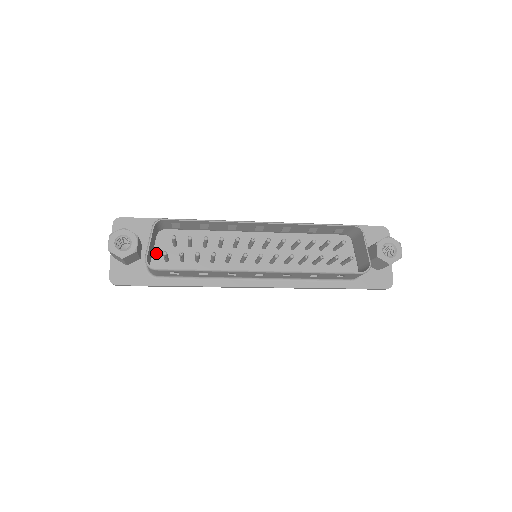
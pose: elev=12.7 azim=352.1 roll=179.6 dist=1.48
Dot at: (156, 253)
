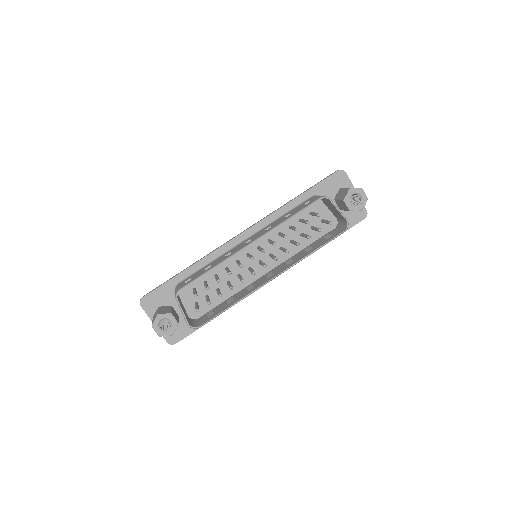
Dot at: (186, 304)
